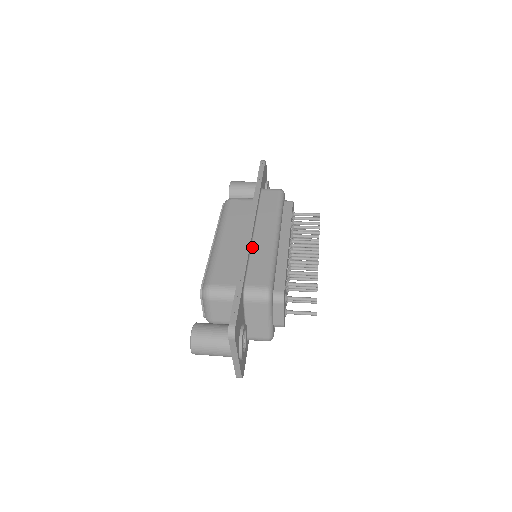
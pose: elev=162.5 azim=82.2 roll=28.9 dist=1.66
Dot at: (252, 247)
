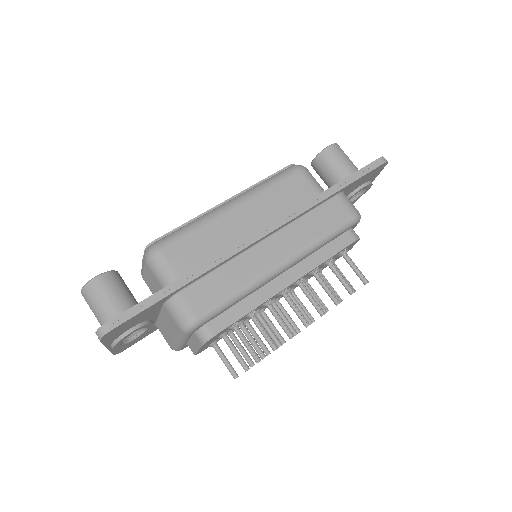
Dot at: (240, 255)
